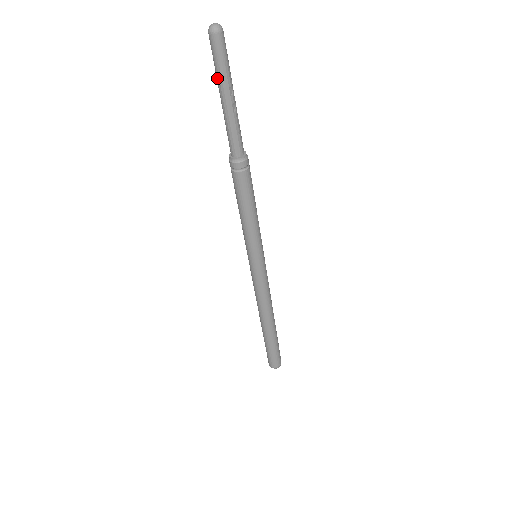
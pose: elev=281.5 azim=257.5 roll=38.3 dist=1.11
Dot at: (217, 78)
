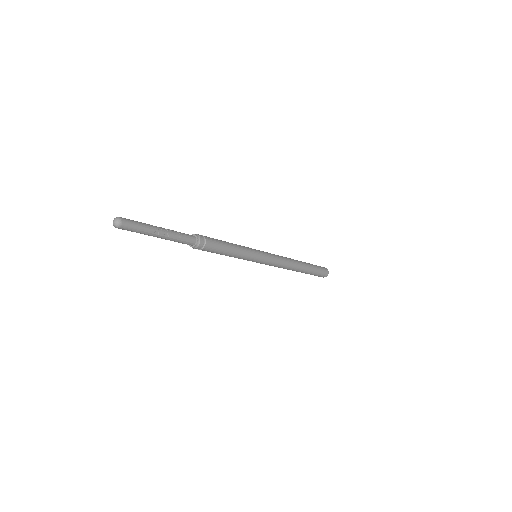
Dot at: (142, 233)
